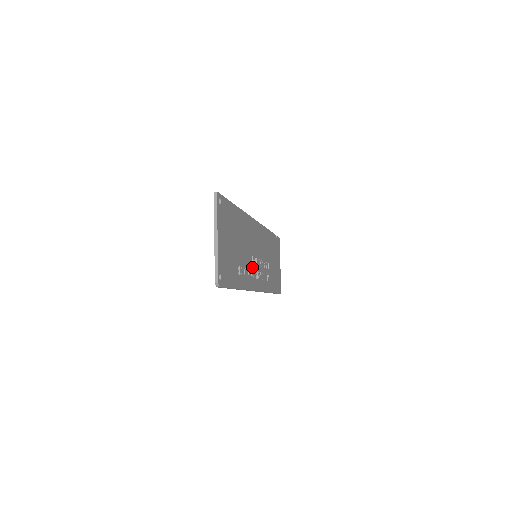
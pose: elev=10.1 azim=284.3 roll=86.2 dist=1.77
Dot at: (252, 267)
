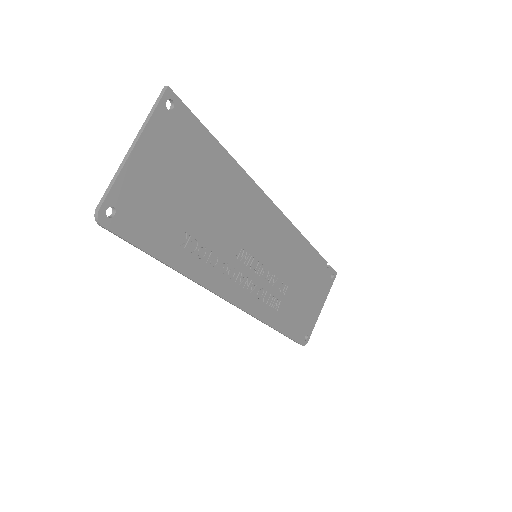
Dot at: (234, 262)
